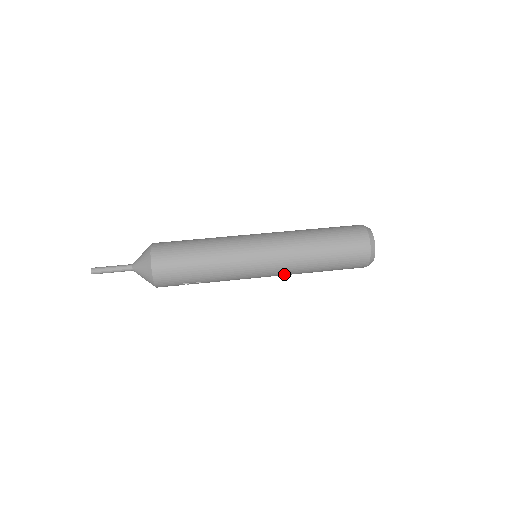
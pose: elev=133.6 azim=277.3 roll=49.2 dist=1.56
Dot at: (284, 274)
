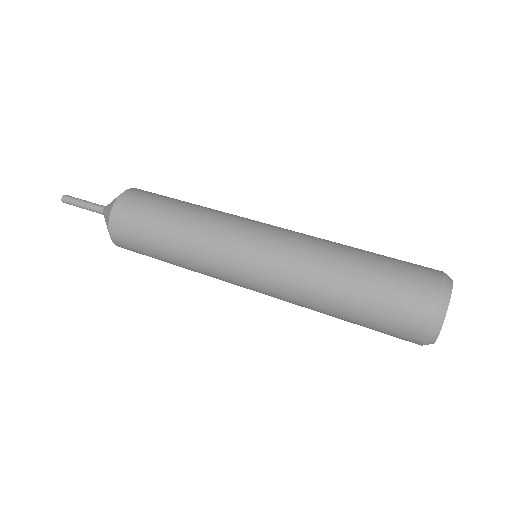
Dot at: occluded
